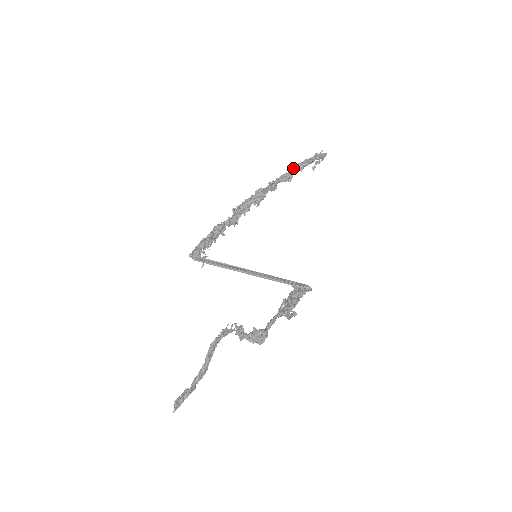
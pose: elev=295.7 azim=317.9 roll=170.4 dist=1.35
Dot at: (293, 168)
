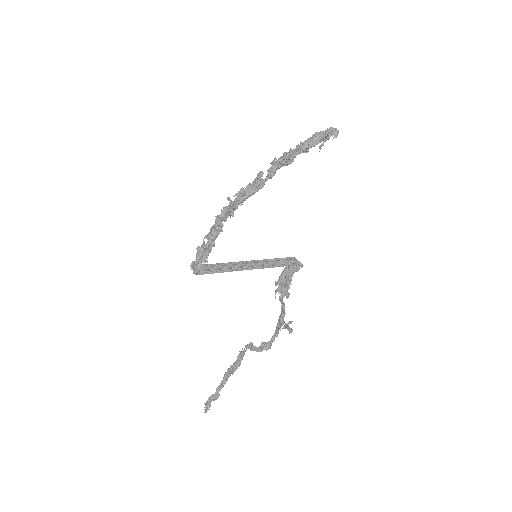
Dot at: (298, 151)
